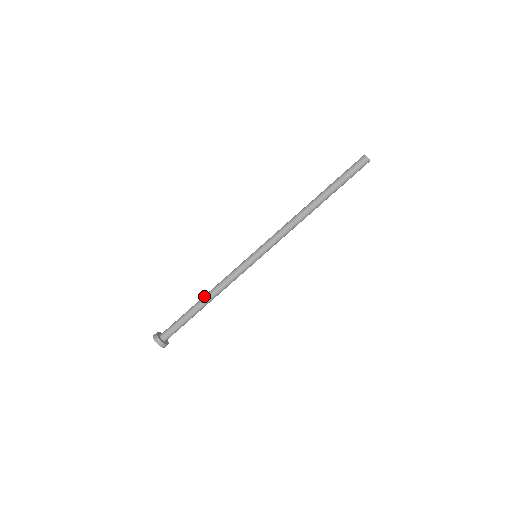
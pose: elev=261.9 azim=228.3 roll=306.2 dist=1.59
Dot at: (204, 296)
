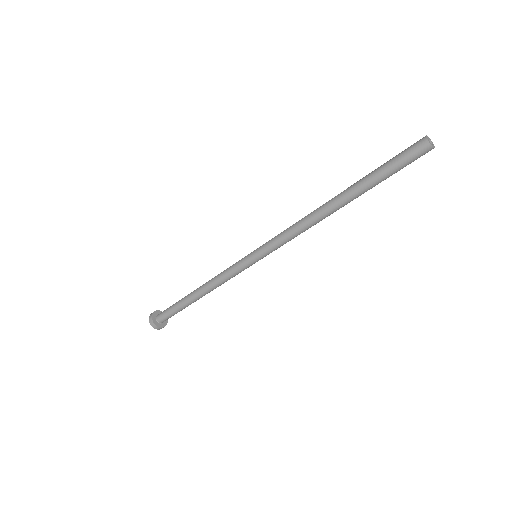
Dot at: (197, 291)
